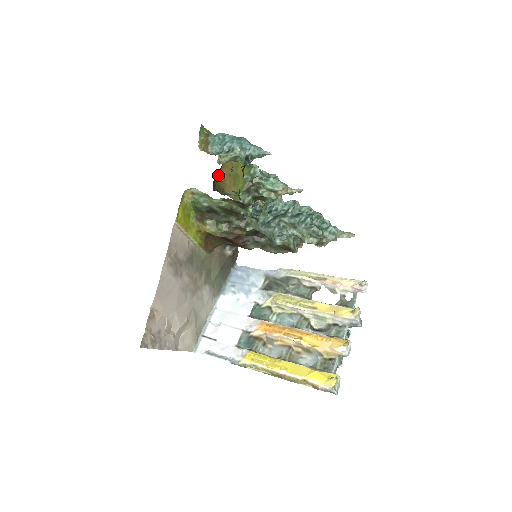
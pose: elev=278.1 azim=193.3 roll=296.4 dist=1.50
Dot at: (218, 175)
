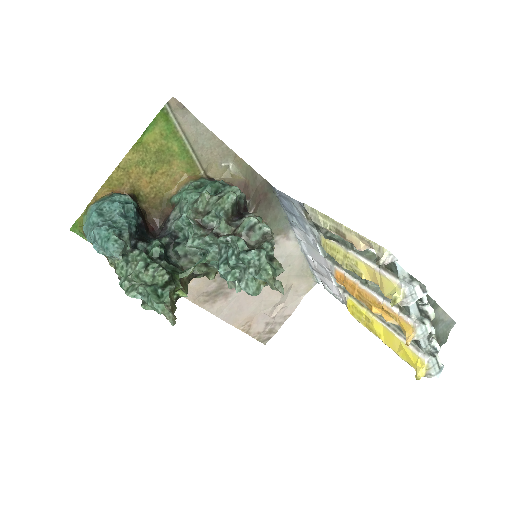
Dot at: (145, 200)
